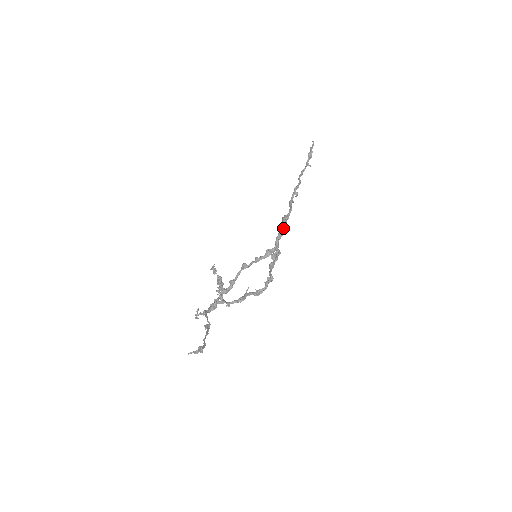
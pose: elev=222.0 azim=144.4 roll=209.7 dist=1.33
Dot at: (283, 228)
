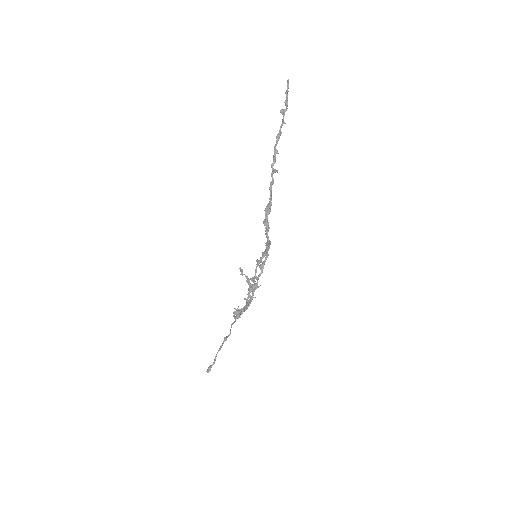
Dot at: (266, 221)
